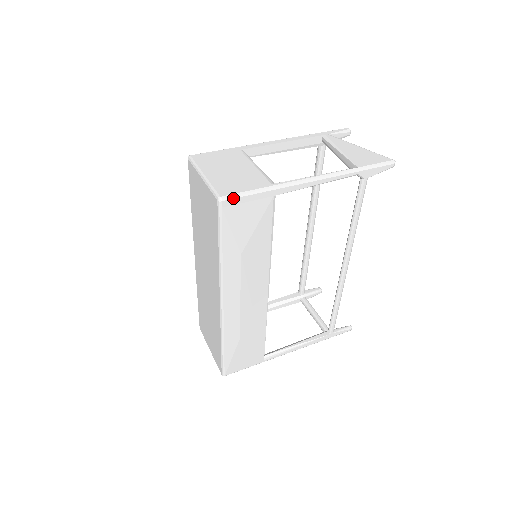
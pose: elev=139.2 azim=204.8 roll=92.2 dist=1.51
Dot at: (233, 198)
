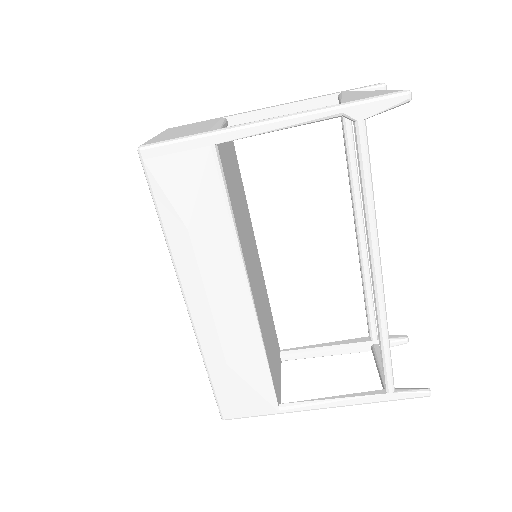
Dot at: (154, 147)
